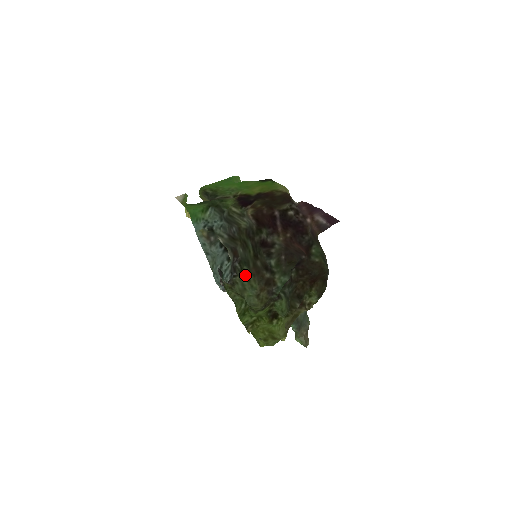
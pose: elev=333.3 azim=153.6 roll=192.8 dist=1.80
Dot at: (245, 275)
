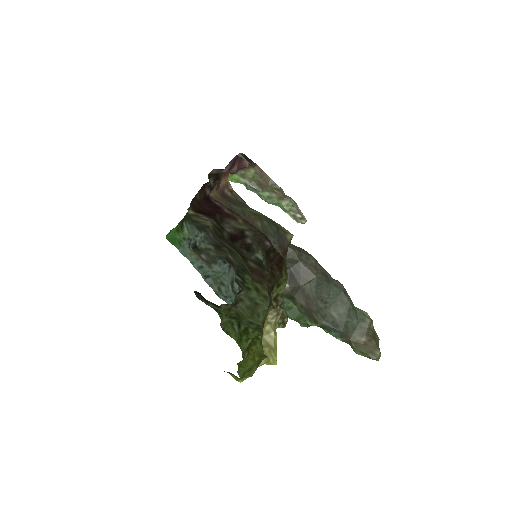
Dot at: (250, 286)
